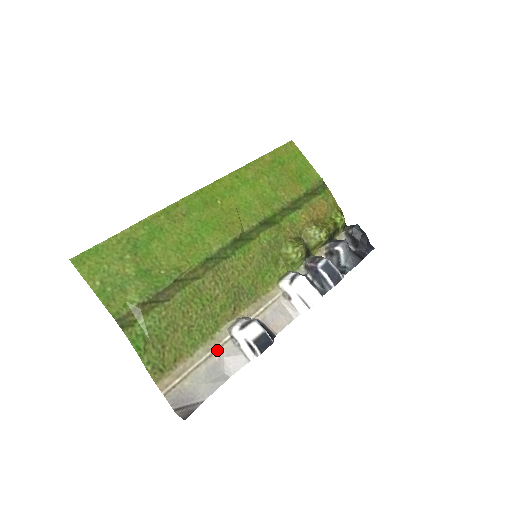
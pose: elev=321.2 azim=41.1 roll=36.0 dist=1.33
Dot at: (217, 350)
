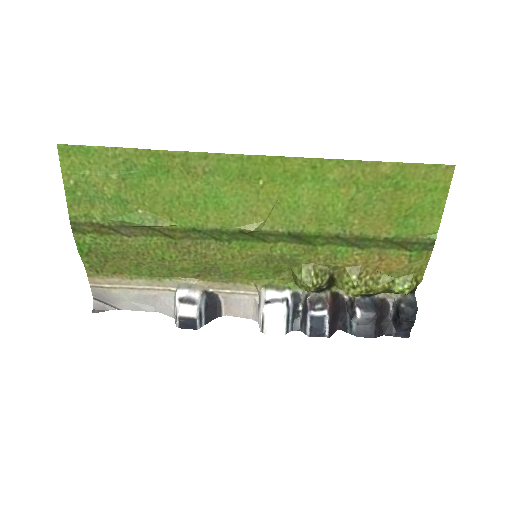
Dot at: (158, 290)
